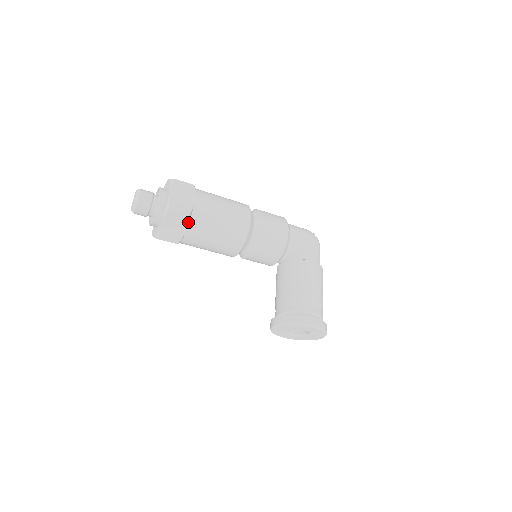
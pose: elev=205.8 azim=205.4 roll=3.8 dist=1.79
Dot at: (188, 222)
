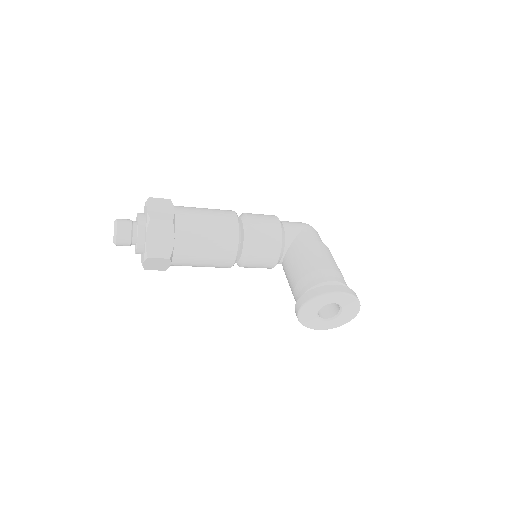
Dot at: (173, 229)
